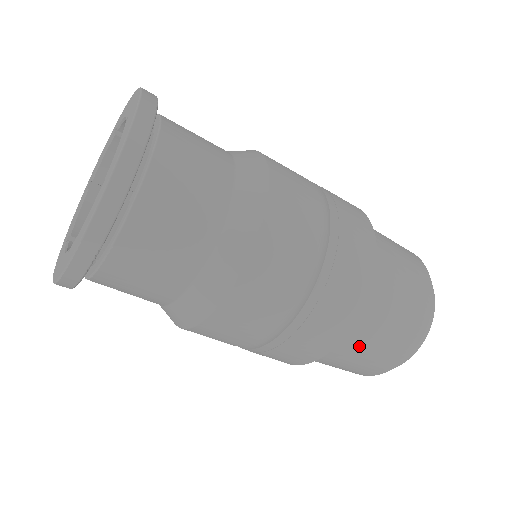
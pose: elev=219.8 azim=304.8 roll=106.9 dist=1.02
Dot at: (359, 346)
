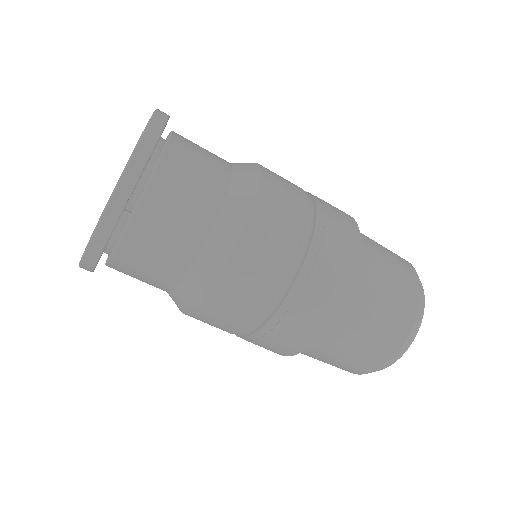
Dot at: (374, 288)
